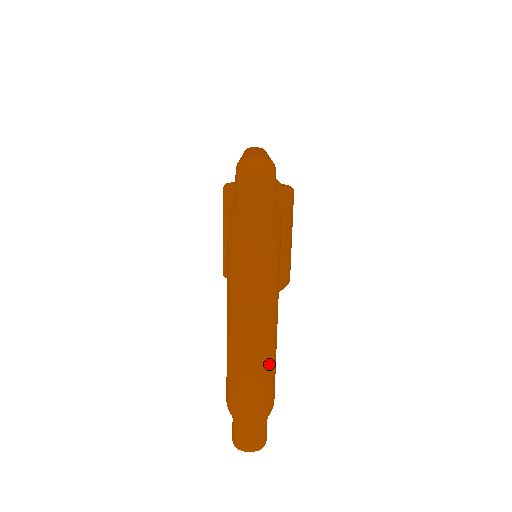
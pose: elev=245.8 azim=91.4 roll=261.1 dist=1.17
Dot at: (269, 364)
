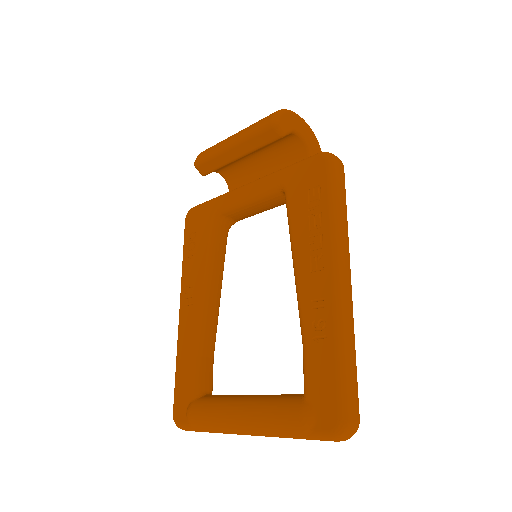
Dot at: occluded
